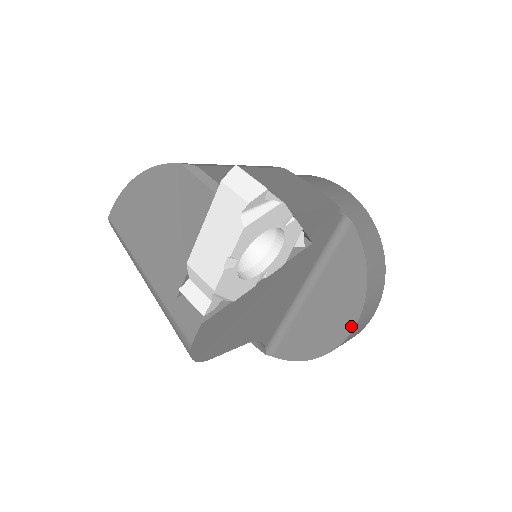
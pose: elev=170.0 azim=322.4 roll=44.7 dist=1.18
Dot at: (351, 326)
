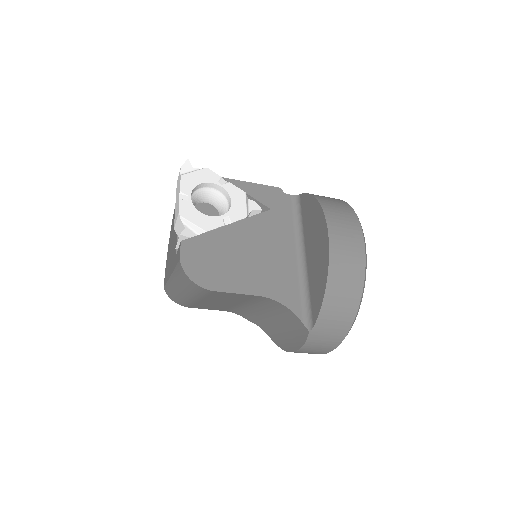
Dot at: (326, 229)
